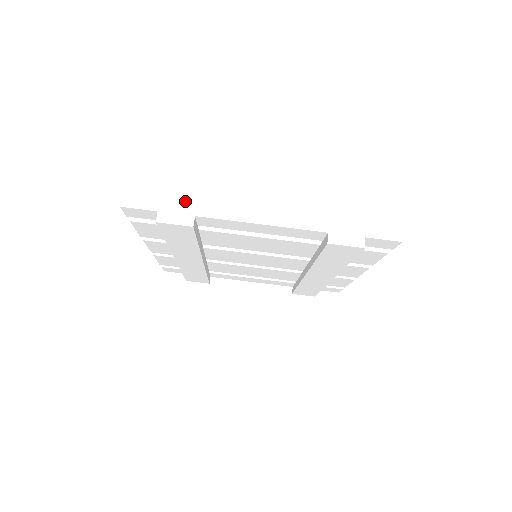
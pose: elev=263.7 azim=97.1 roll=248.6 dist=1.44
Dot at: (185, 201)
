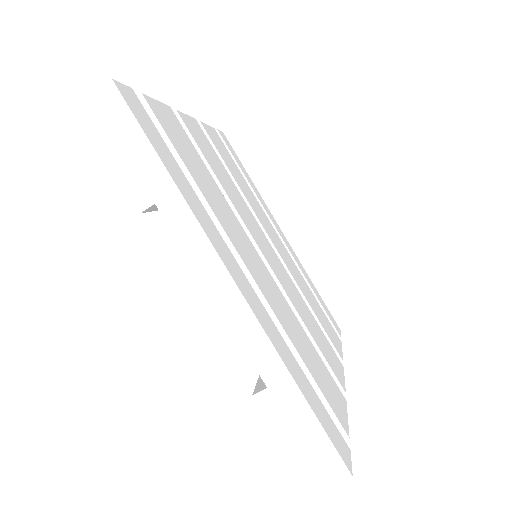
Dot at: (163, 173)
